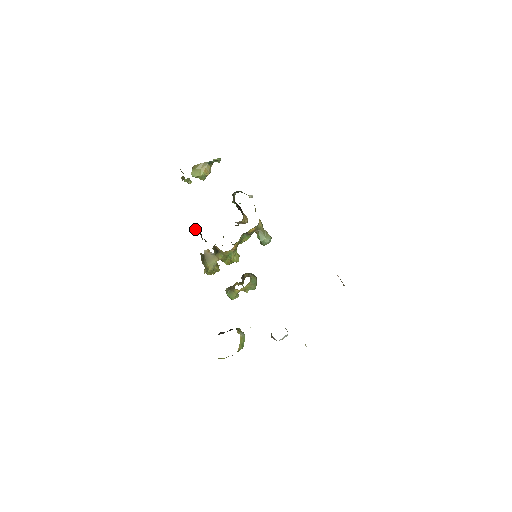
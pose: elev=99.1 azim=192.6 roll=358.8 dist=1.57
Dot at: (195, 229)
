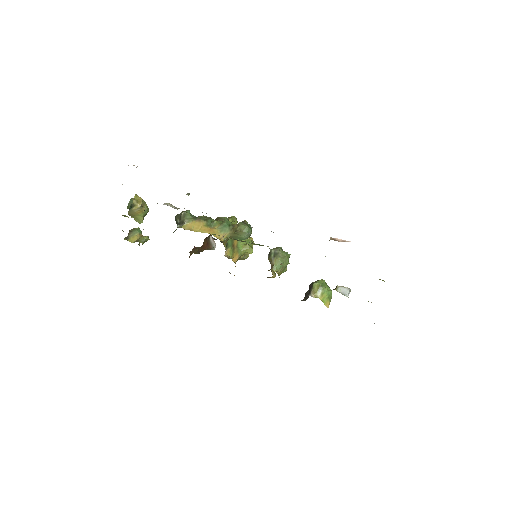
Dot at: occluded
